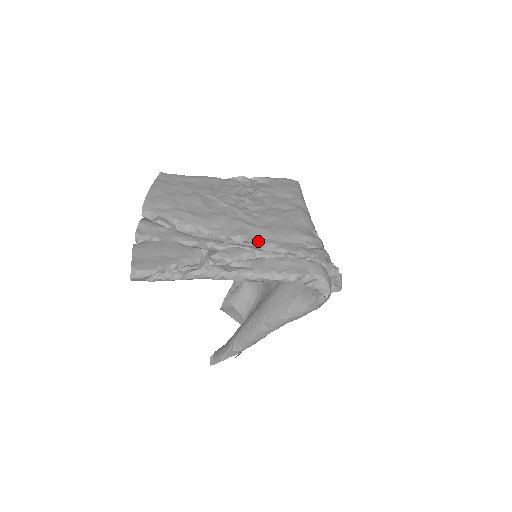
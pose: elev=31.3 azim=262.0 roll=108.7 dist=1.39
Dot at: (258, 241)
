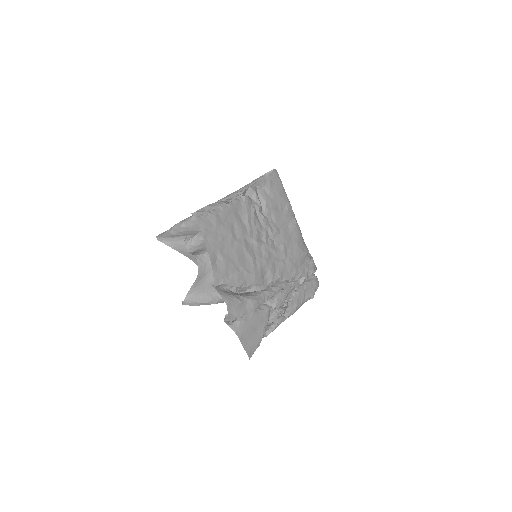
Dot at: (289, 277)
